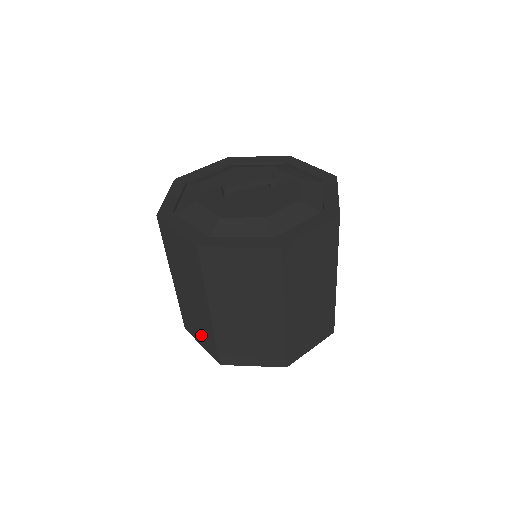
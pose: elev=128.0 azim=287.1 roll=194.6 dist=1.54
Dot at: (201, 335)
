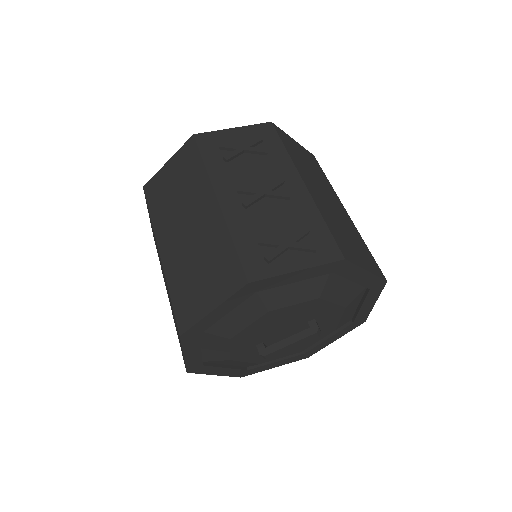
Dot at: occluded
